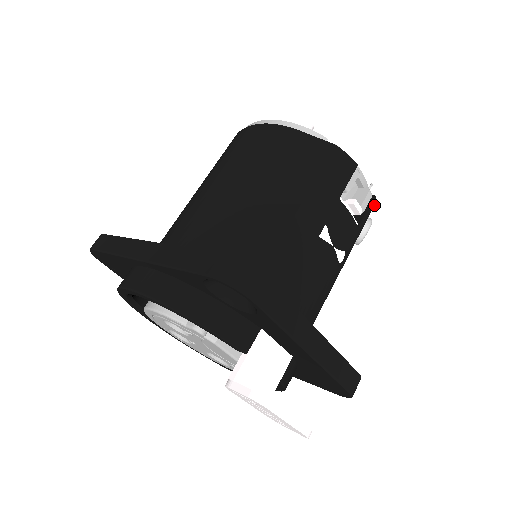
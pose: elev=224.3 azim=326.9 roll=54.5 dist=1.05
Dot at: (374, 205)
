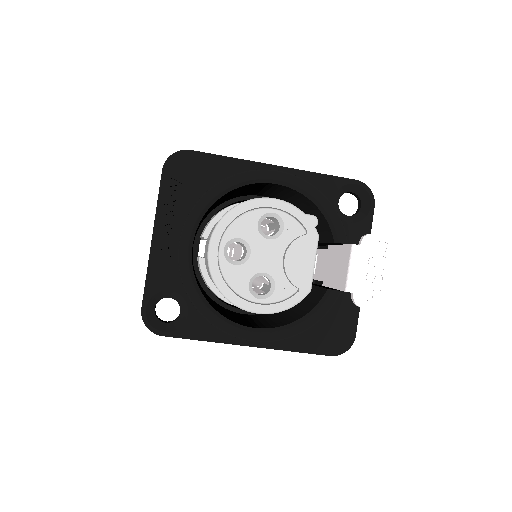
Dot at: occluded
